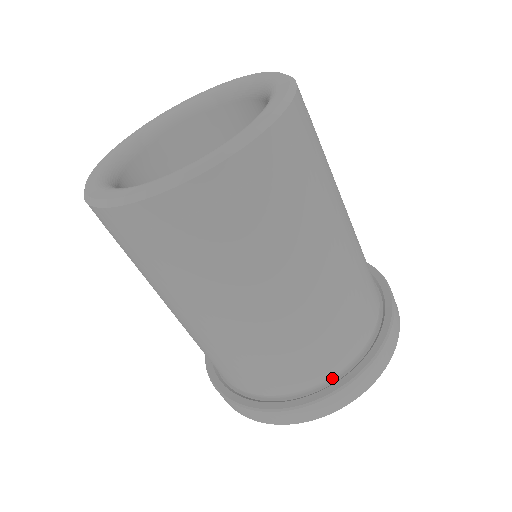
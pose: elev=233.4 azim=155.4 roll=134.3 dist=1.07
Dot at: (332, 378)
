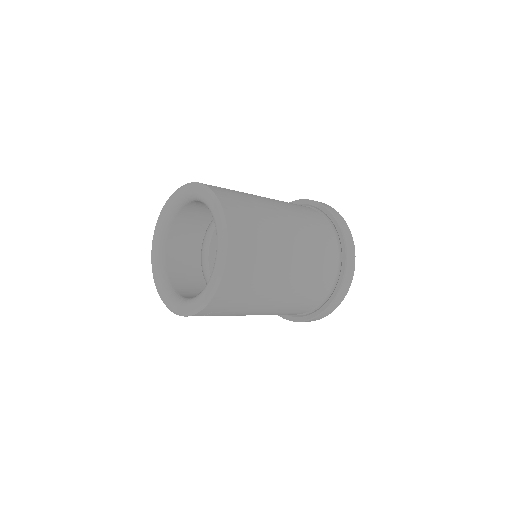
Dot at: occluded
